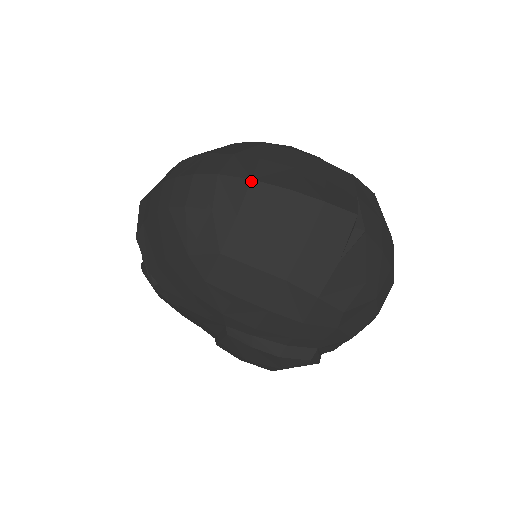
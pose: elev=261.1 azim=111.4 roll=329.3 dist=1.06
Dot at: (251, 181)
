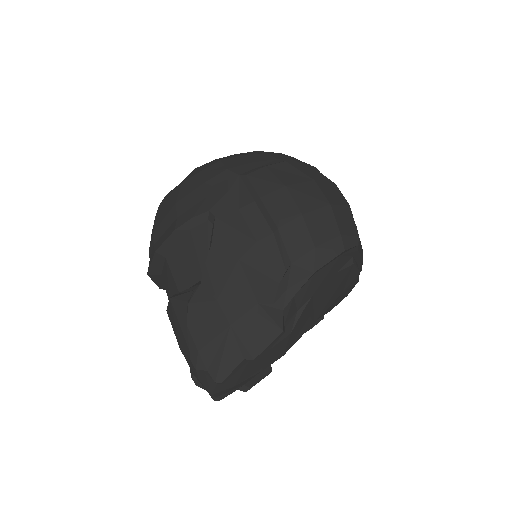
Dot at: occluded
